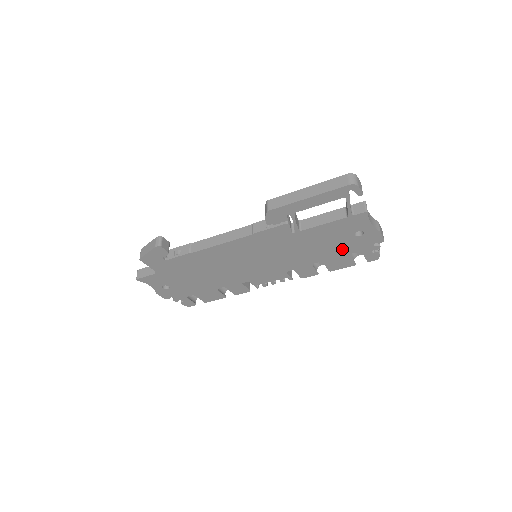
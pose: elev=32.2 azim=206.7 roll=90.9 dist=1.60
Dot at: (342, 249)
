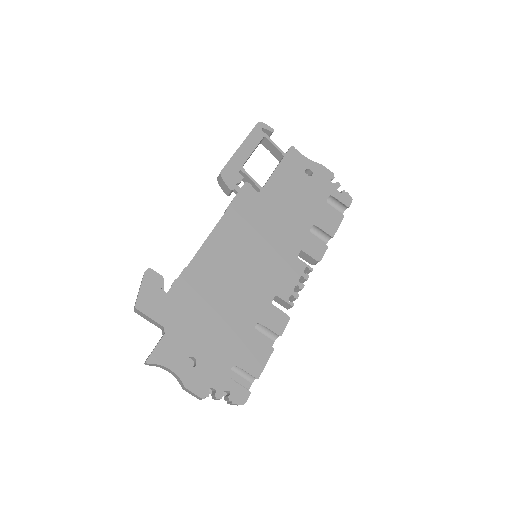
Dot at: (314, 198)
